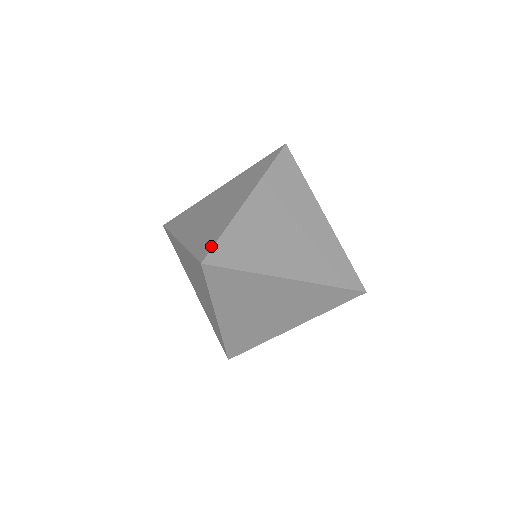
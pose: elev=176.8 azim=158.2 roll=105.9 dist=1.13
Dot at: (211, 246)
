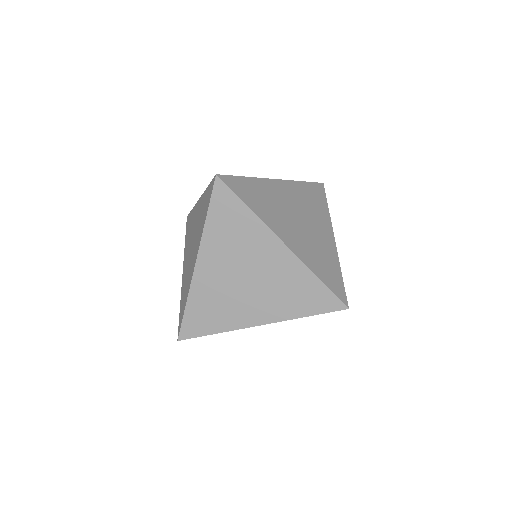
Dot at: (230, 176)
